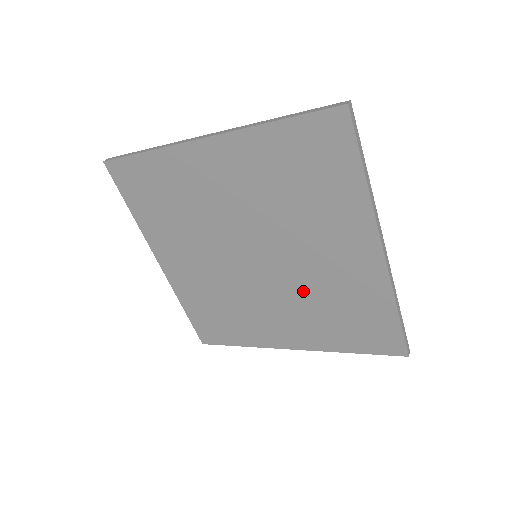
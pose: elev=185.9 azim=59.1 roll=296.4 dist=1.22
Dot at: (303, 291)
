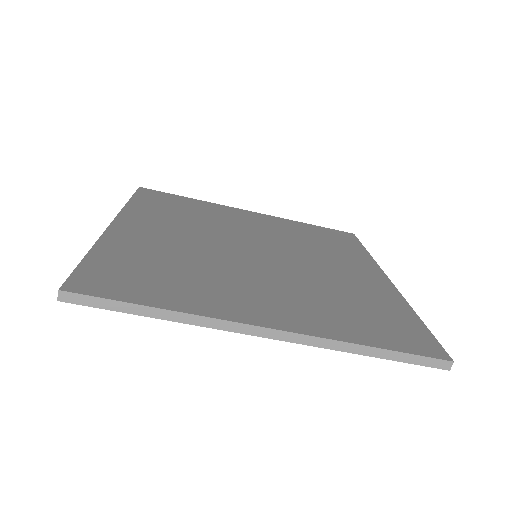
Dot at: (307, 281)
